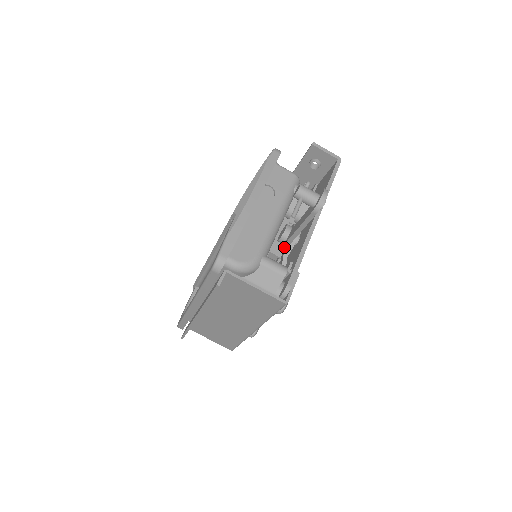
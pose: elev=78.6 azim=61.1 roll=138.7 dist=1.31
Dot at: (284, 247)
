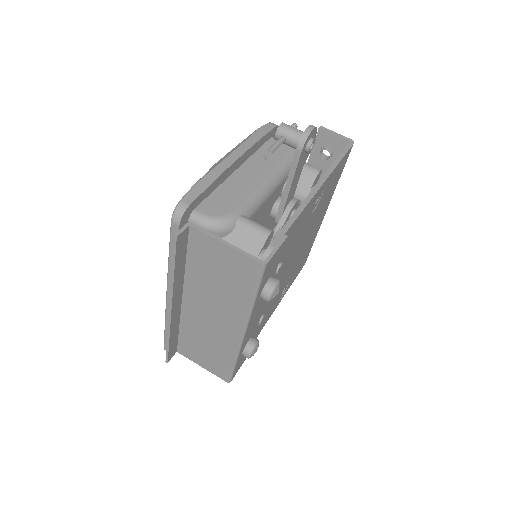
Dot at: (277, 221)
